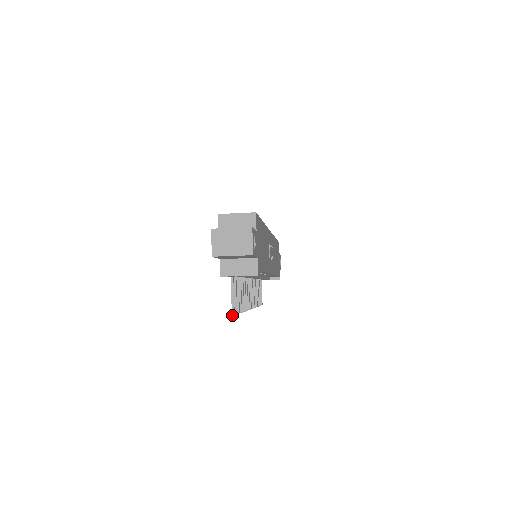
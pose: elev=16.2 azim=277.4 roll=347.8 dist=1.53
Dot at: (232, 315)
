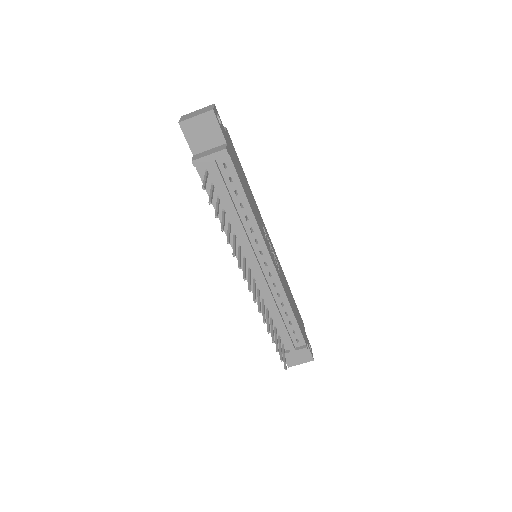
Dot at: (202, 188)
